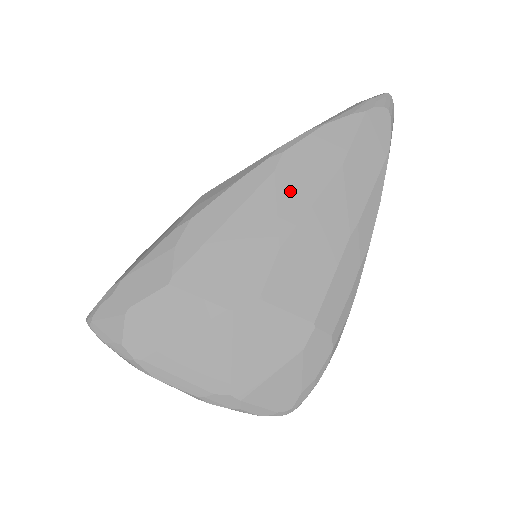
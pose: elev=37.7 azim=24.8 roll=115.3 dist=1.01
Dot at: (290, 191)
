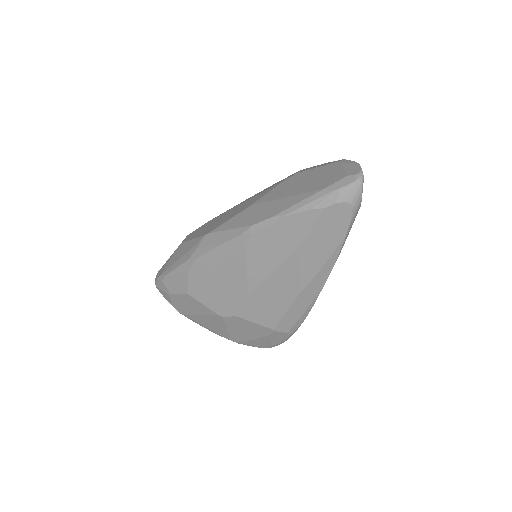
Dot at: (256, 261)
